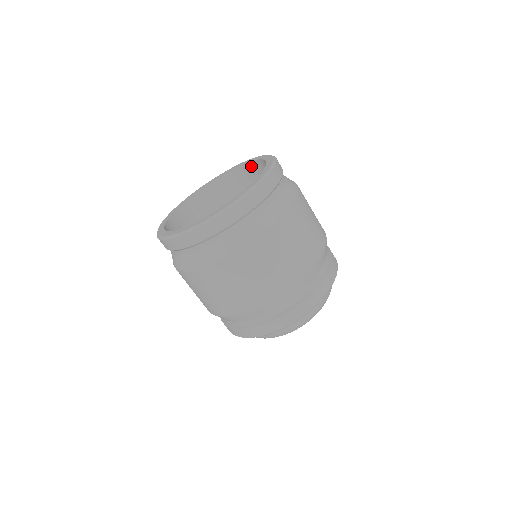
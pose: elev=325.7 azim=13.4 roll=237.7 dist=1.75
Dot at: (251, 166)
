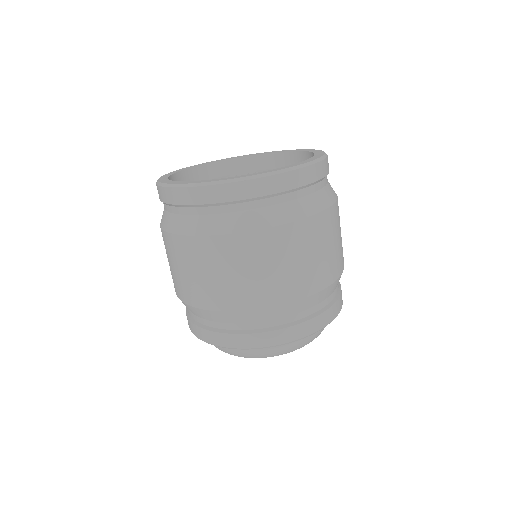
Dot at: (306, 157)
